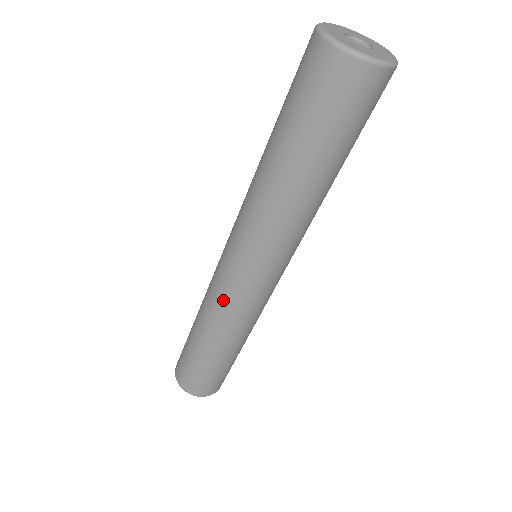
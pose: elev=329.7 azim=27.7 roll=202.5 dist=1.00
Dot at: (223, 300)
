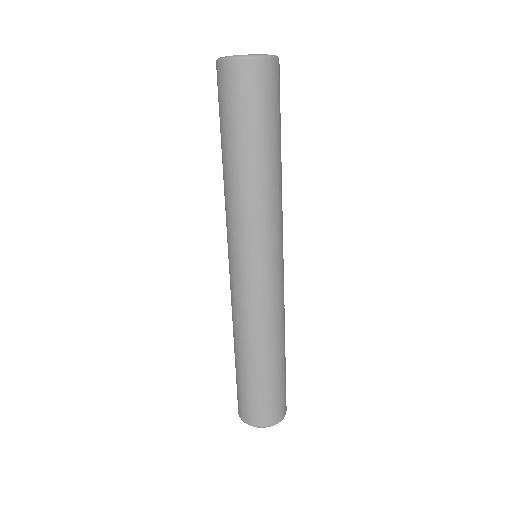
Dot at: (238, 300)
